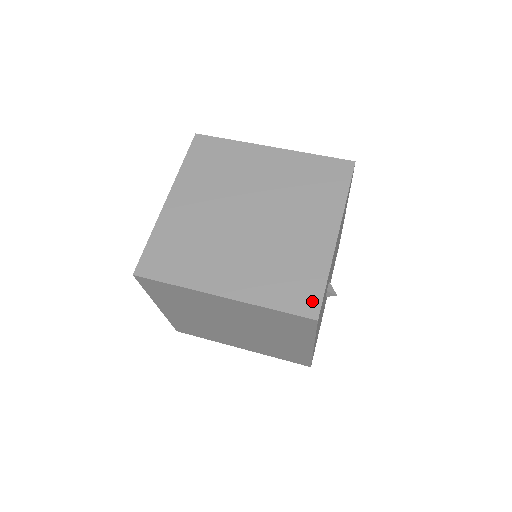
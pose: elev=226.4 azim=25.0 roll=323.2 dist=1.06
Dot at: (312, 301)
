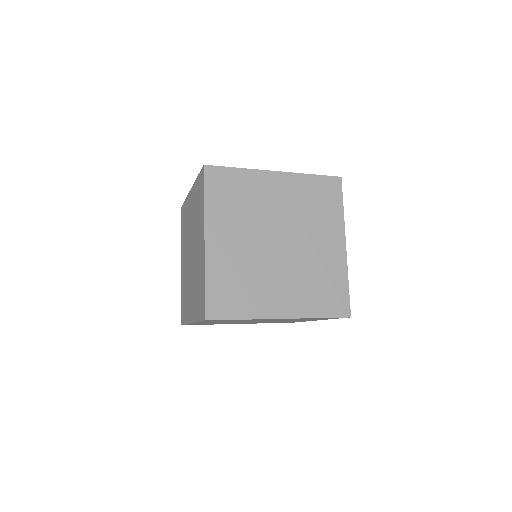
Dot at: (344, 304)
